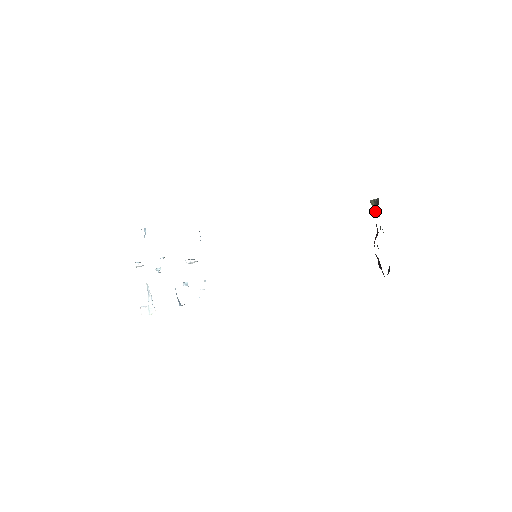
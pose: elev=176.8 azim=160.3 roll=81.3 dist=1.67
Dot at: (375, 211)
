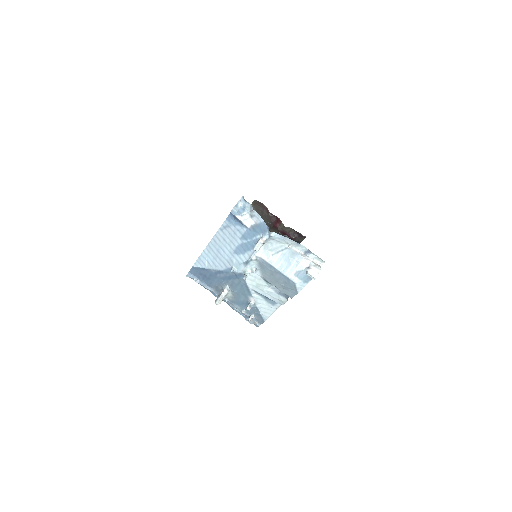
Dot at: occluded
